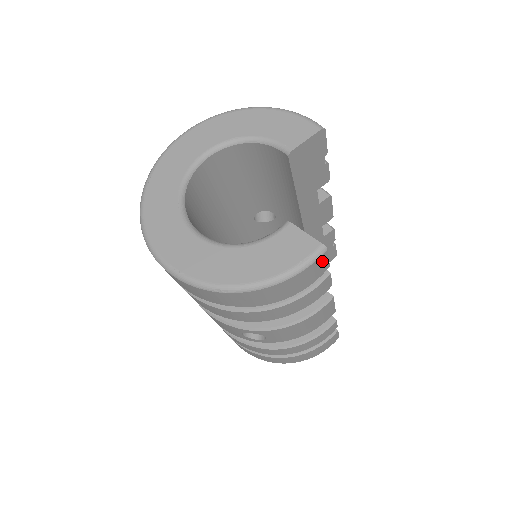
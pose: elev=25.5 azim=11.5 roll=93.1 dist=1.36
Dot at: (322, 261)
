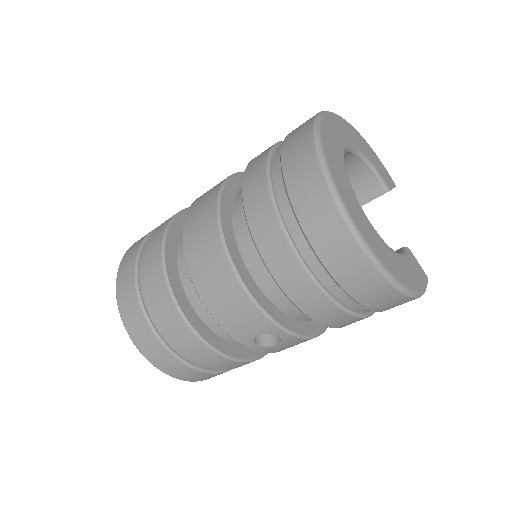
Dot at: occluded
